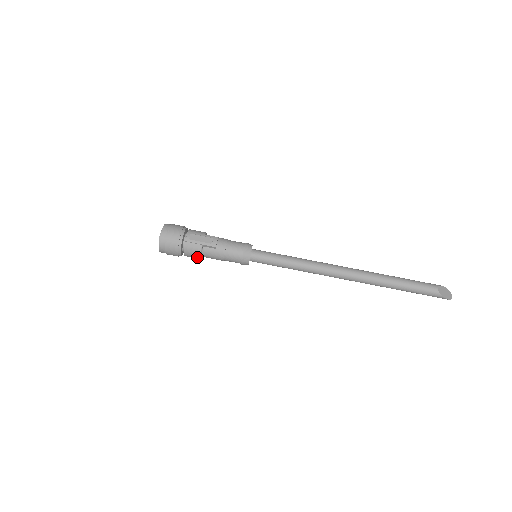
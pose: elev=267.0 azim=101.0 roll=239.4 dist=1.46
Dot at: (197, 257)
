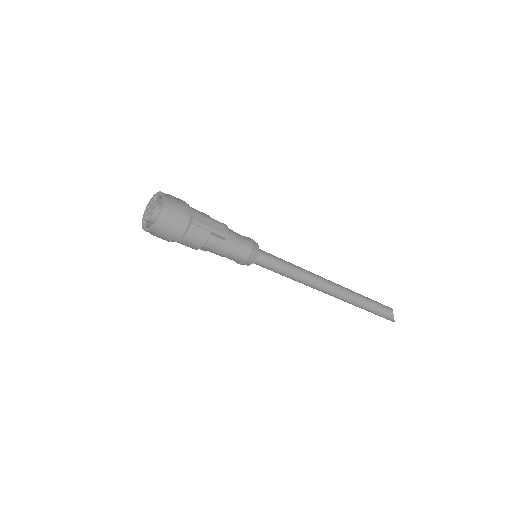
Dot at: (196, 247)
